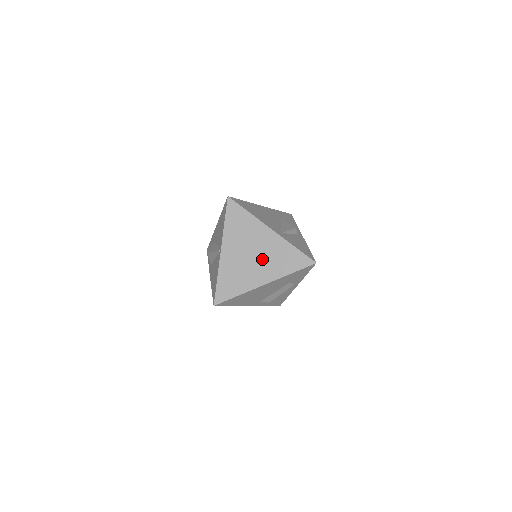
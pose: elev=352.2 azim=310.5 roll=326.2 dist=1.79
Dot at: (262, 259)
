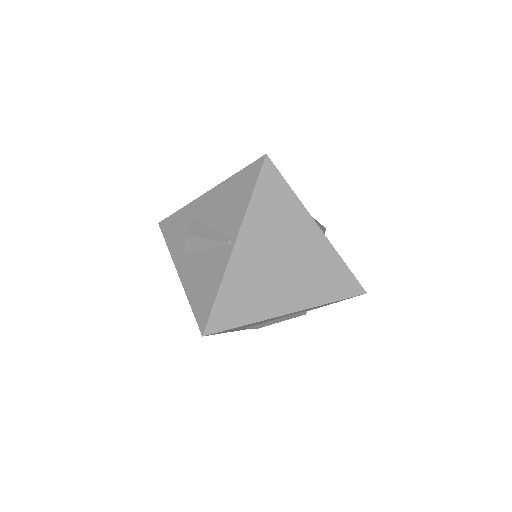
Dot at: (295, 272)
